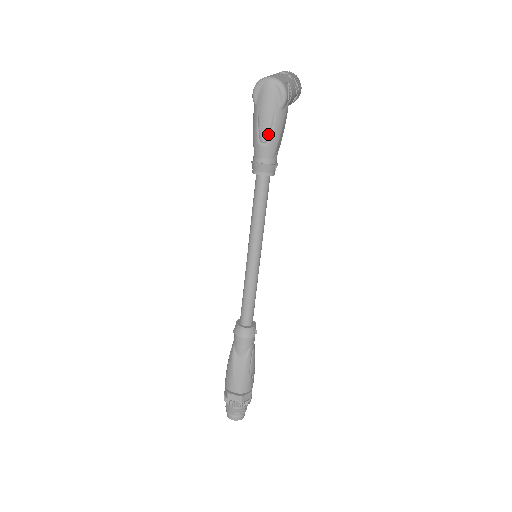
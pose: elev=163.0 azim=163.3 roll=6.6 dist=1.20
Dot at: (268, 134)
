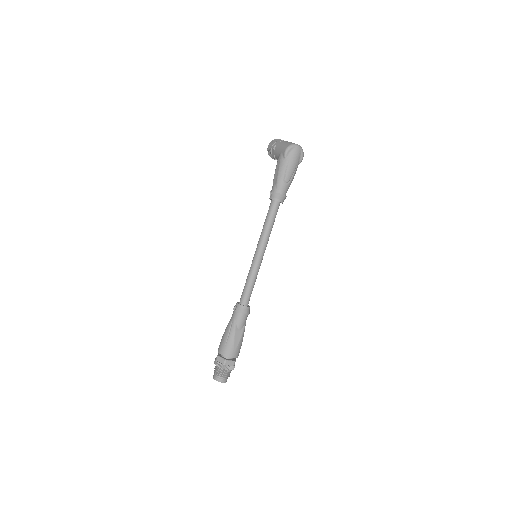
Dot at: (291, 177)
